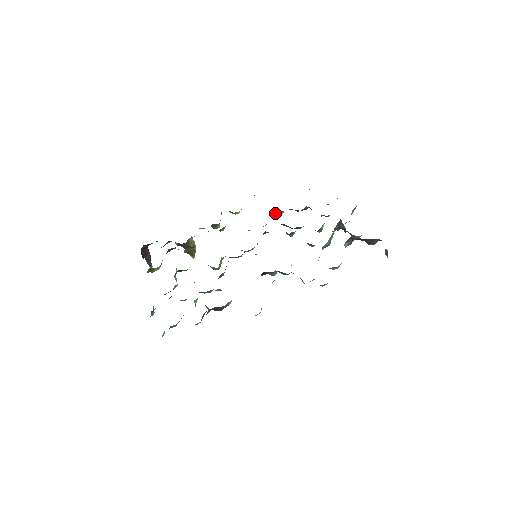
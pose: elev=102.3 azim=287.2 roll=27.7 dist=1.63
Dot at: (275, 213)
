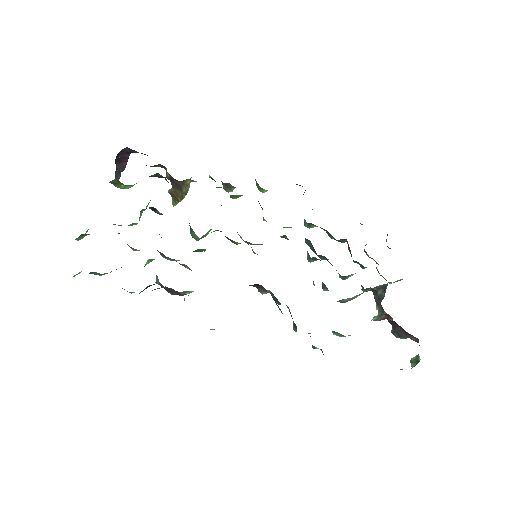
Dot at: (304, 221)
